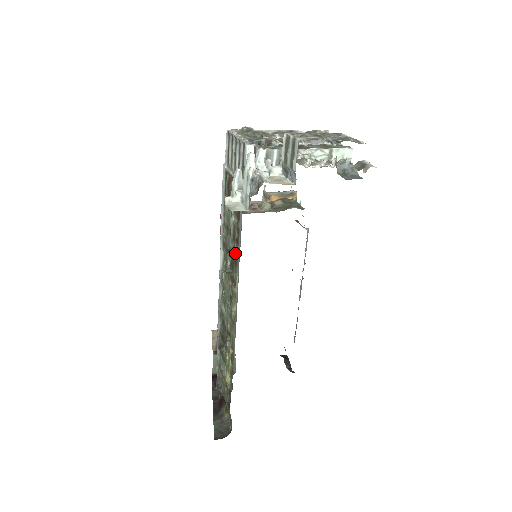
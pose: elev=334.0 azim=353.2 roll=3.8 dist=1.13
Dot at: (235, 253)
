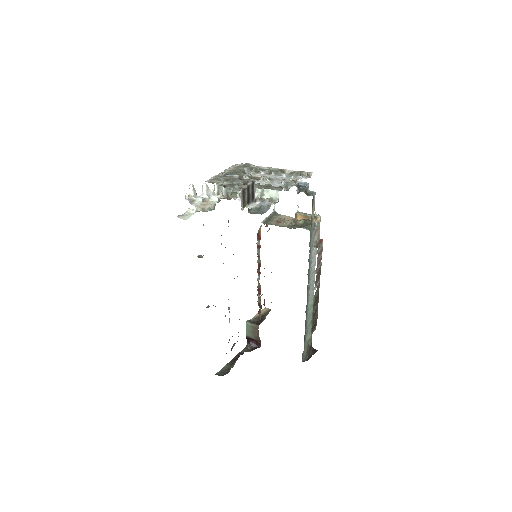
Dot at: occluded
